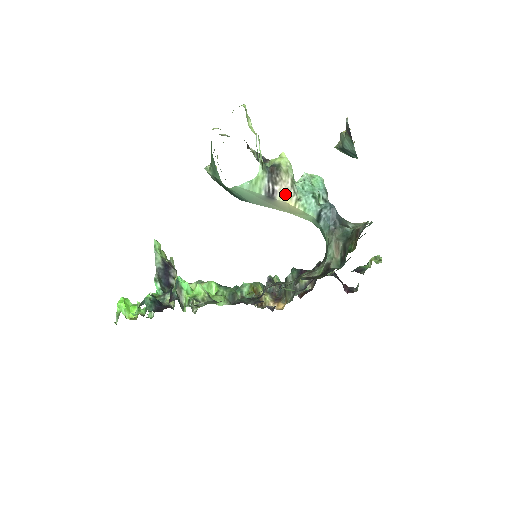
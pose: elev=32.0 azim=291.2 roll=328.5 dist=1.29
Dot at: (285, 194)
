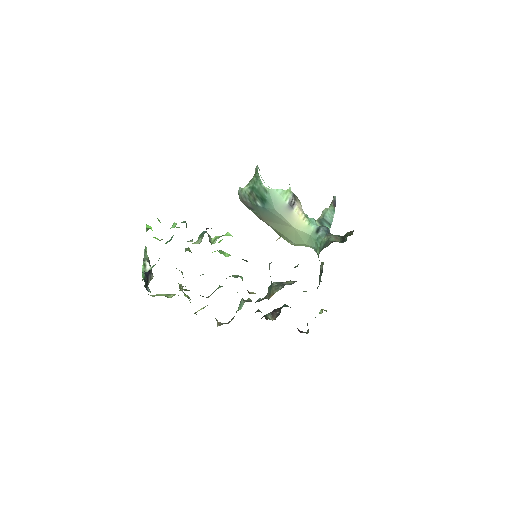
Dot at: (299, 209)
